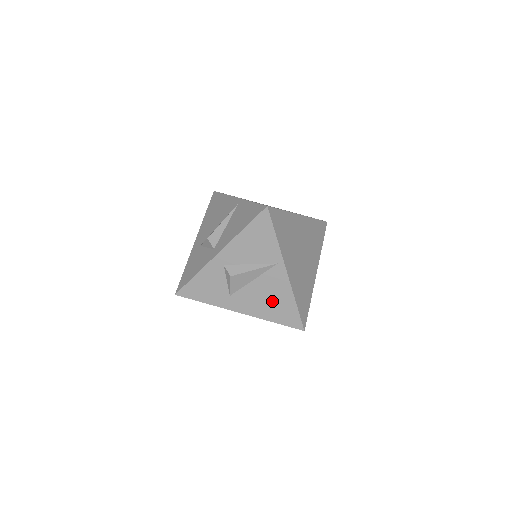
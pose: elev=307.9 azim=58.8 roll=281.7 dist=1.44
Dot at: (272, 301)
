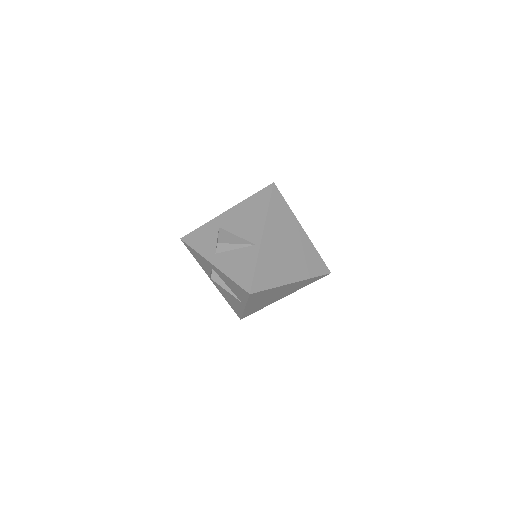
Dot at: (231, 300)
